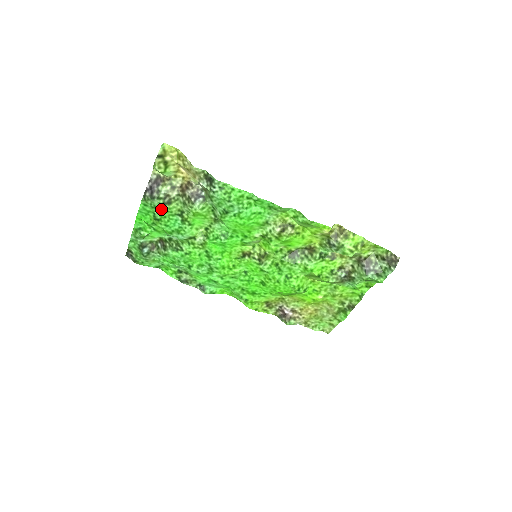
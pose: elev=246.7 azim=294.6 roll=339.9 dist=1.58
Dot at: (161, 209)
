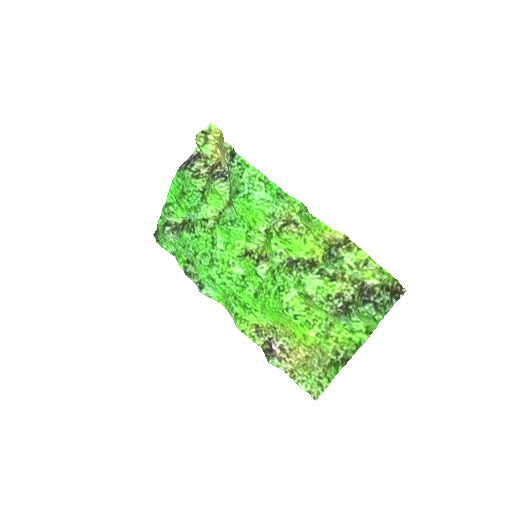
Dot at: (188, 181)
